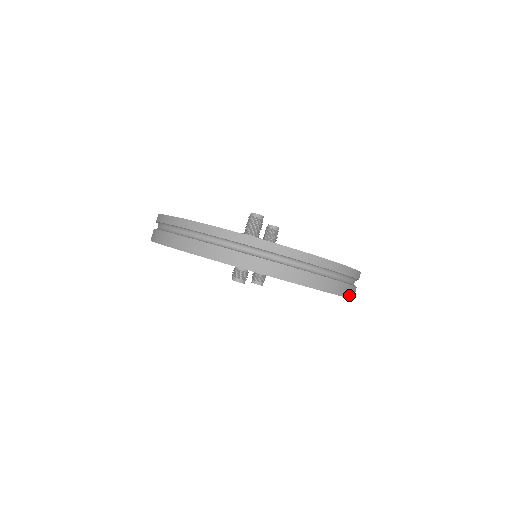
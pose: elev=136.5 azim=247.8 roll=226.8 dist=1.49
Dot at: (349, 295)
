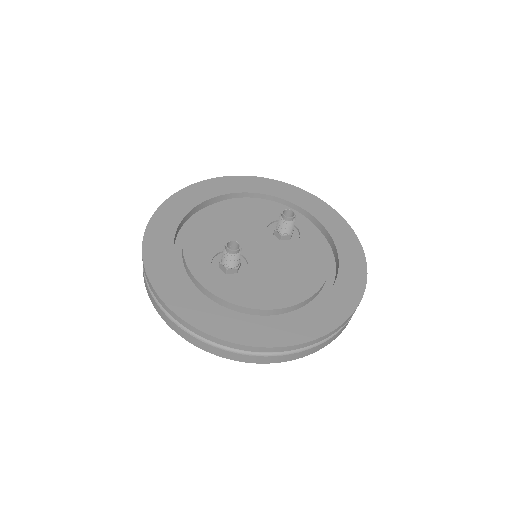
Dot at: (314, 351)
